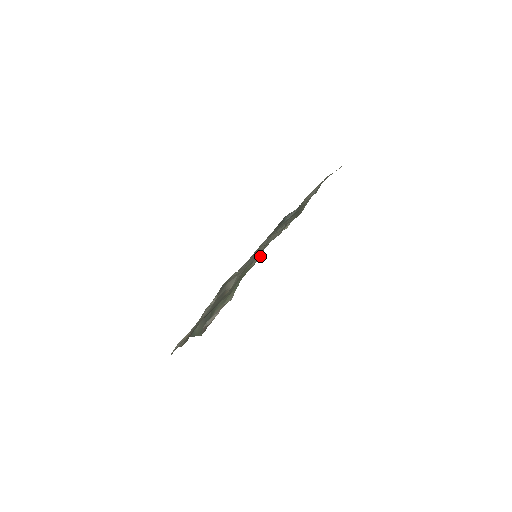
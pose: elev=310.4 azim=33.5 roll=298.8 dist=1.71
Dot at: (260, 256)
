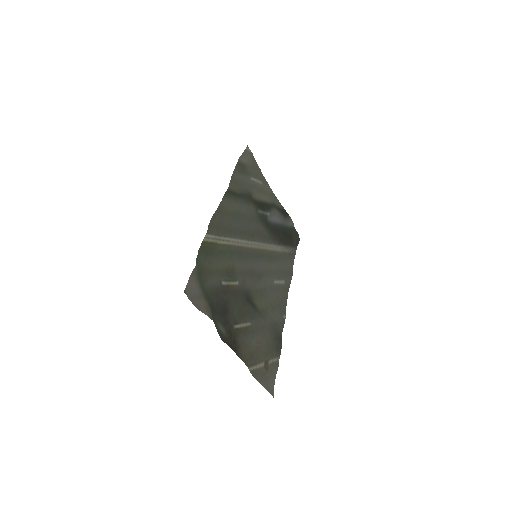
Dot at: (209, 230)
